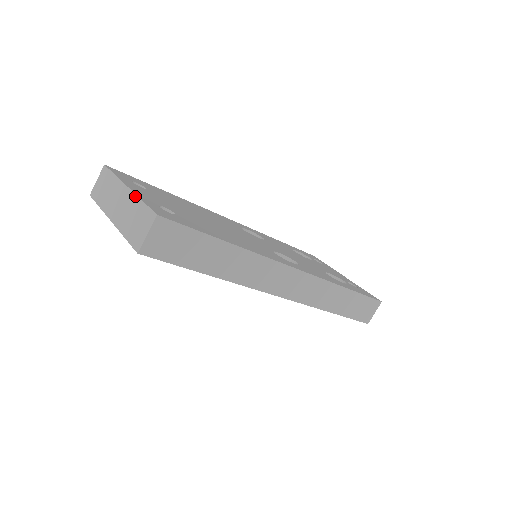
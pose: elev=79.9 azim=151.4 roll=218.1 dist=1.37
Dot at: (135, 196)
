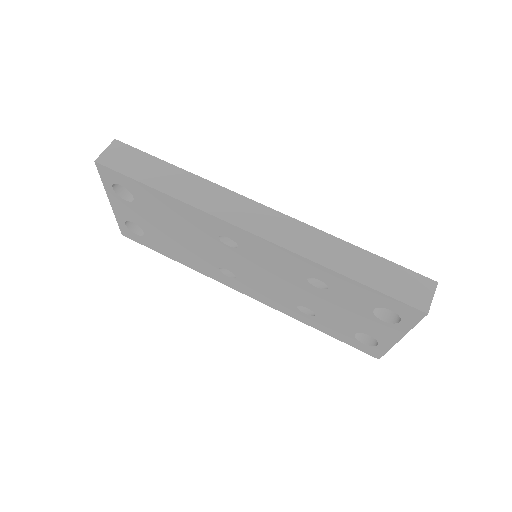
Dot at: occluded
